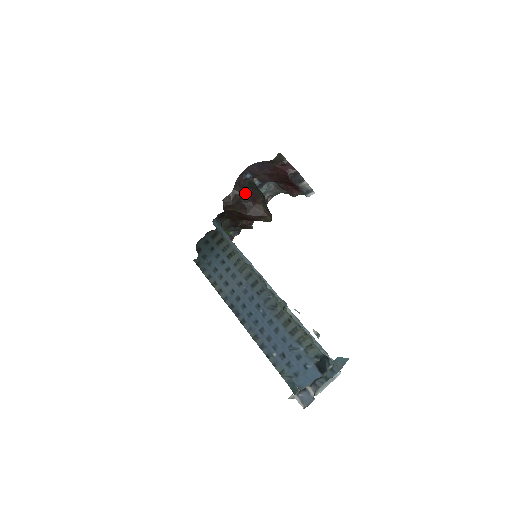
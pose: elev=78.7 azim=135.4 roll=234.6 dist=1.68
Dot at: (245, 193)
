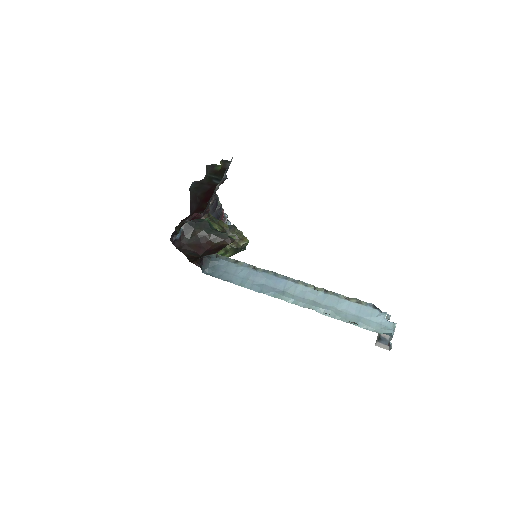
Dot at: (195, 250)
